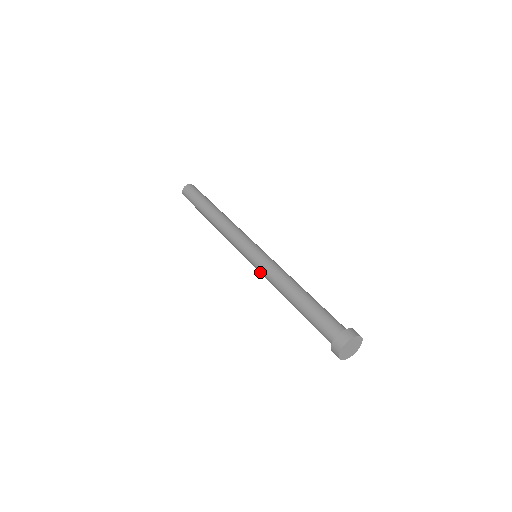
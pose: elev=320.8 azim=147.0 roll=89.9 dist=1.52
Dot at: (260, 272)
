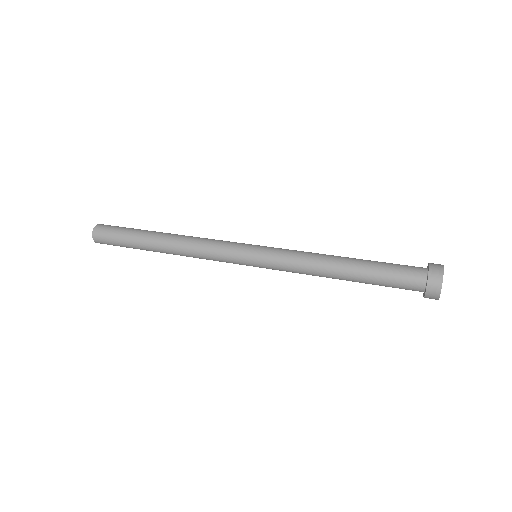
Dot at: occluded
